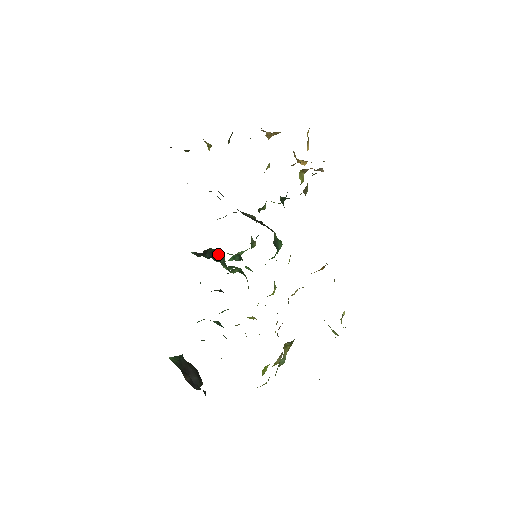
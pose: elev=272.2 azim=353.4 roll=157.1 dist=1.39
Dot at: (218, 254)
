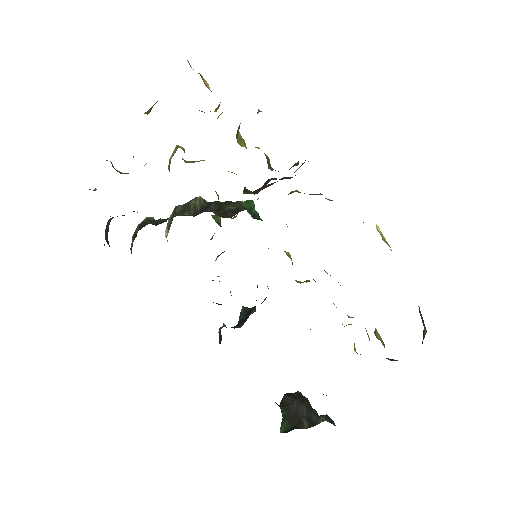
Dot at: occluded
